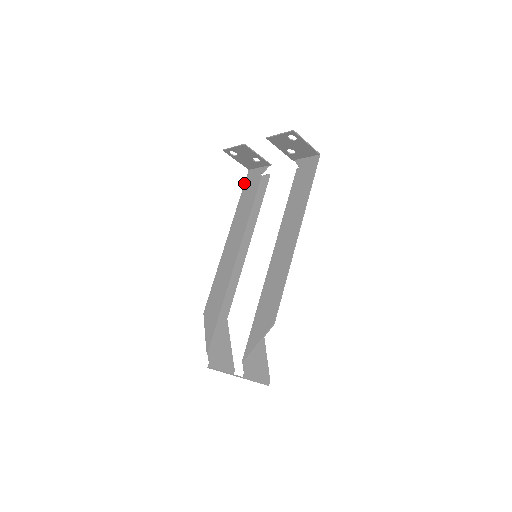
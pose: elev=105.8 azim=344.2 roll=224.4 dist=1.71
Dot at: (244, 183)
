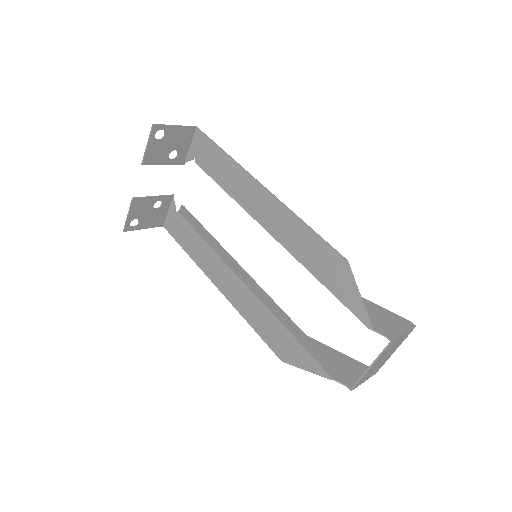
Dot at: occluded
